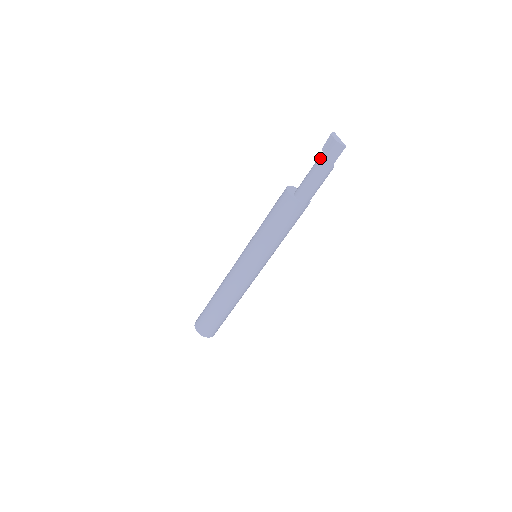
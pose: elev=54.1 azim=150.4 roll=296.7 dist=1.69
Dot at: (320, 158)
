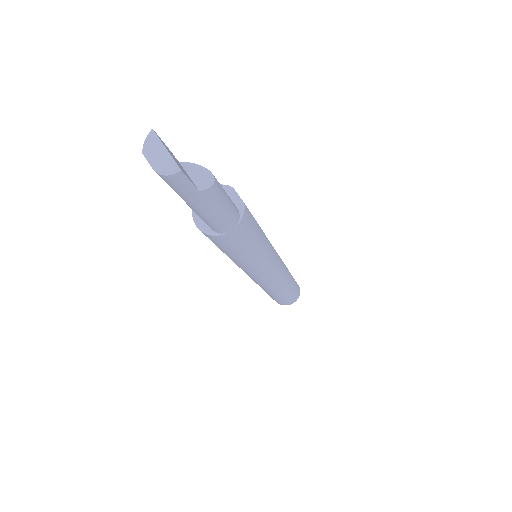
Dot at: occluded
